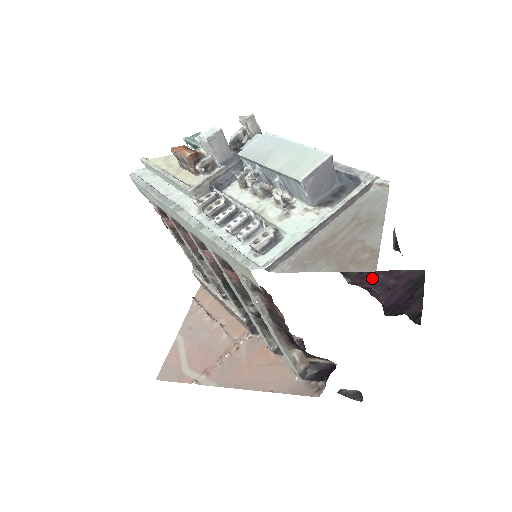
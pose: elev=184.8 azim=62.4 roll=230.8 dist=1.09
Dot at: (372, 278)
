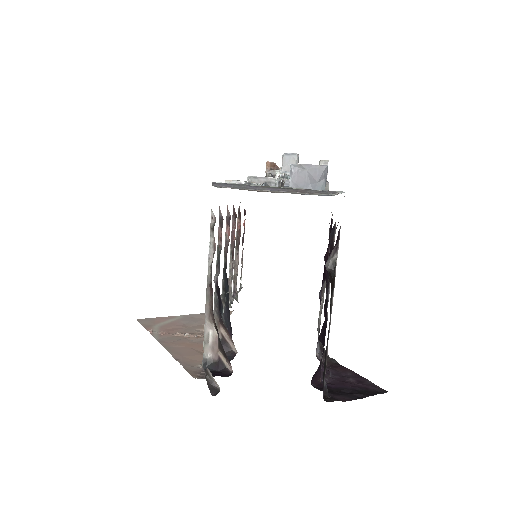
Dot at: (341, 370)
